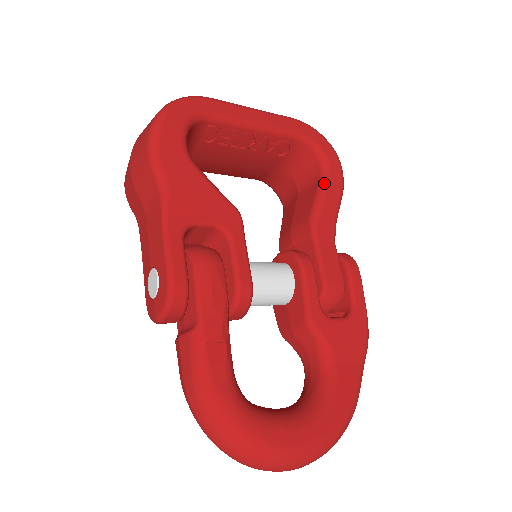
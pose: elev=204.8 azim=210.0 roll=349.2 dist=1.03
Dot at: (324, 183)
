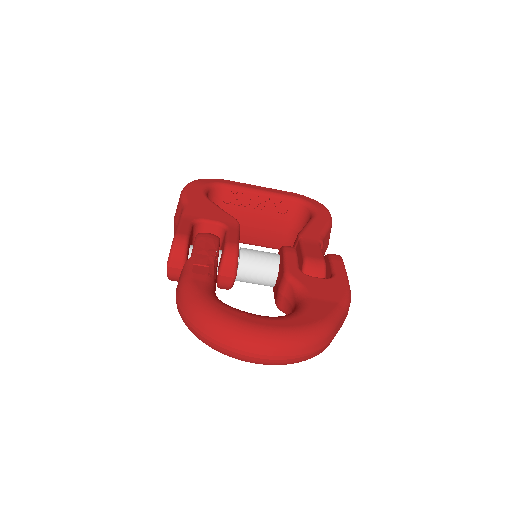
Dot at: (312, 218)
